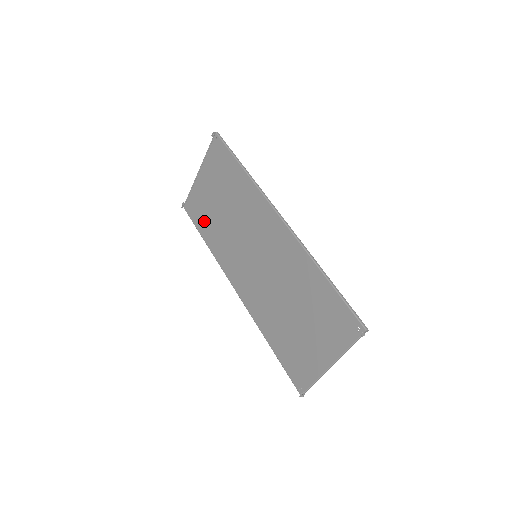
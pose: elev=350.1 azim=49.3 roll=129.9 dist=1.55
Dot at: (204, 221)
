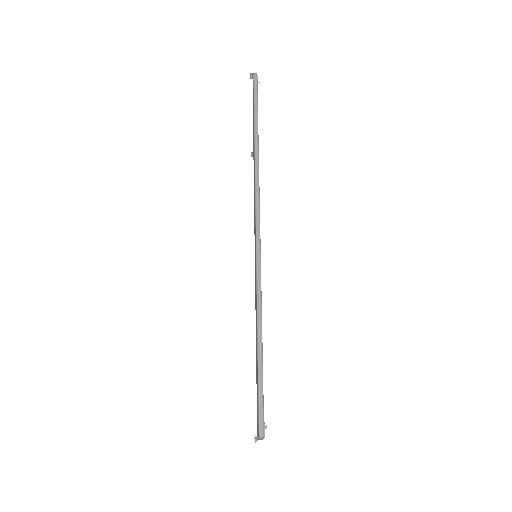
Dot at: occluded
